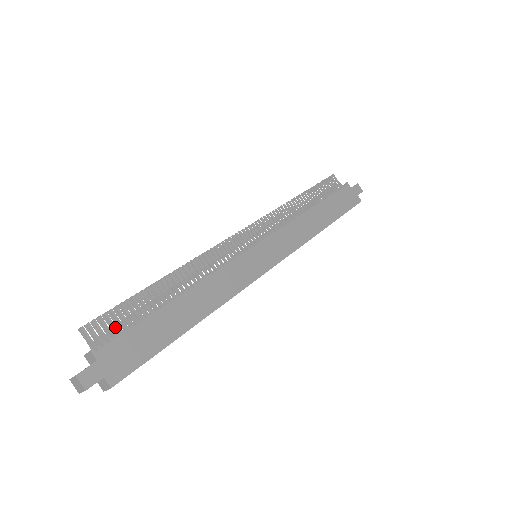
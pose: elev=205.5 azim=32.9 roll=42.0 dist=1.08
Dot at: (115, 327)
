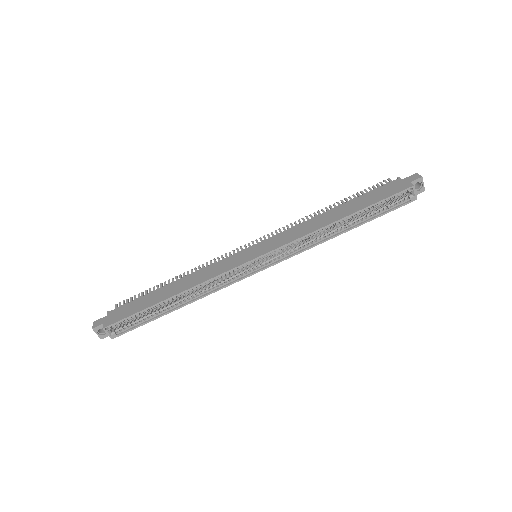
Dot at: occluded
